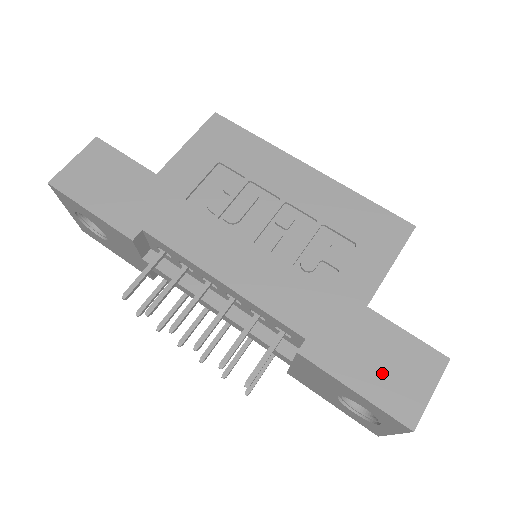
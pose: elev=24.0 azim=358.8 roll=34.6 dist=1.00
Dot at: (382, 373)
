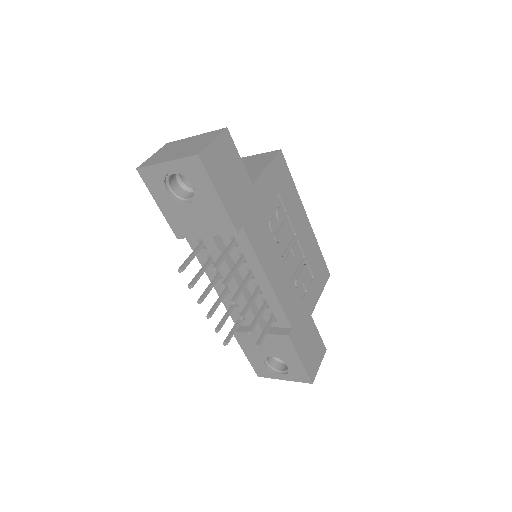
Dot at: (310, 353)
